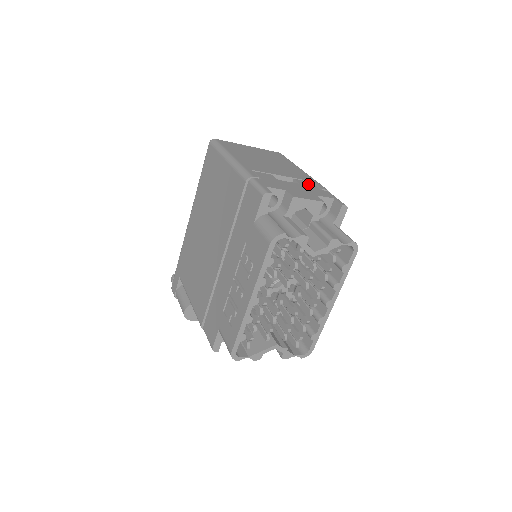
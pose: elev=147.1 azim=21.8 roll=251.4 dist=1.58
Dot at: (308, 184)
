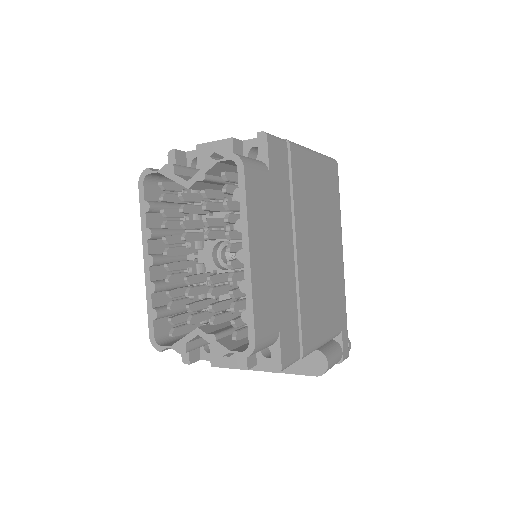
Dot at: occluded
